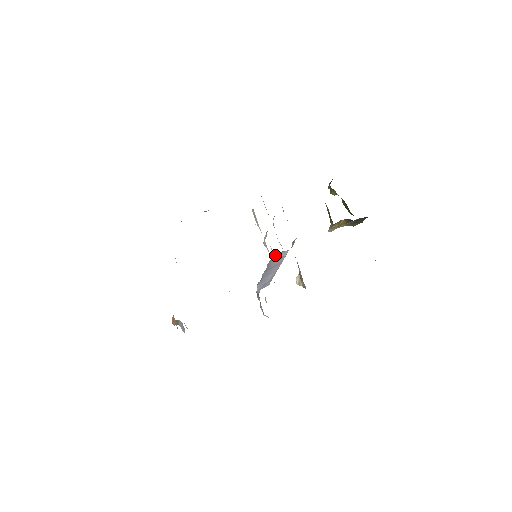
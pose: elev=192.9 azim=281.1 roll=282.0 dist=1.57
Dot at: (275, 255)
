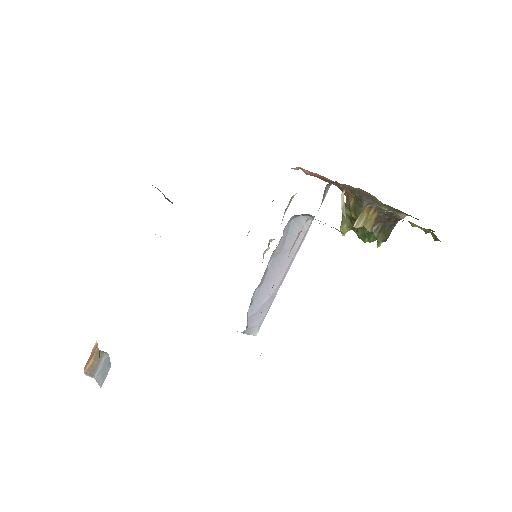
Dot at: (296, 219)
